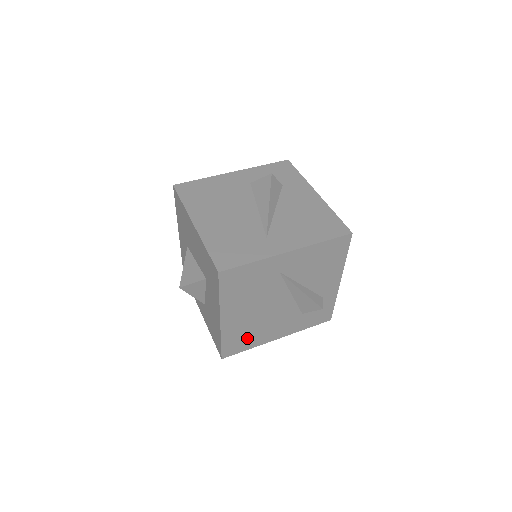
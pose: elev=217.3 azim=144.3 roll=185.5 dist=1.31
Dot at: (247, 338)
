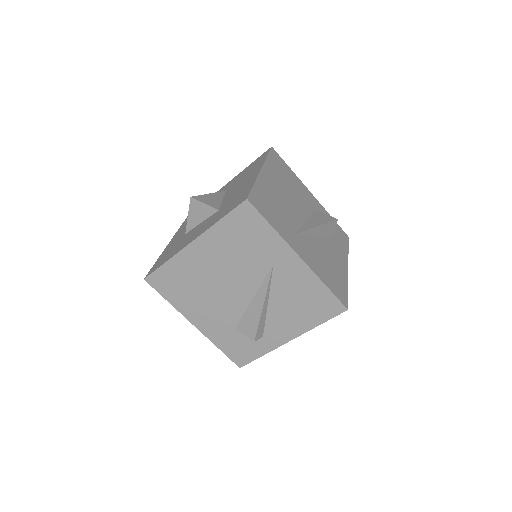
Dot at: (181, 289)
